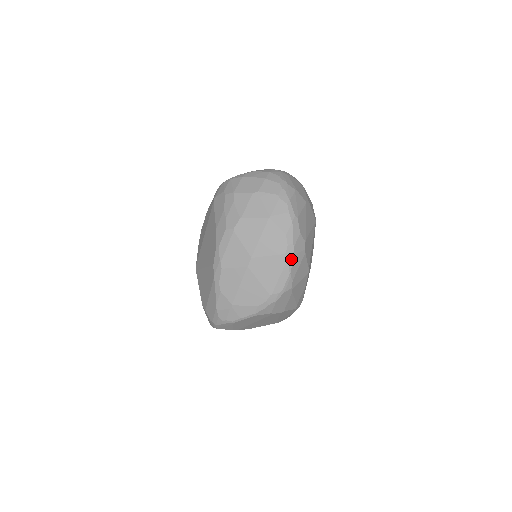
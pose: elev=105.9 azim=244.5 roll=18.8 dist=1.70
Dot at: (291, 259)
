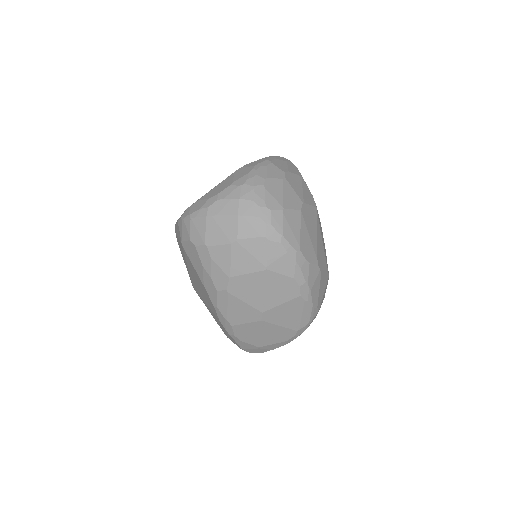
Dot at: (309, 296)
